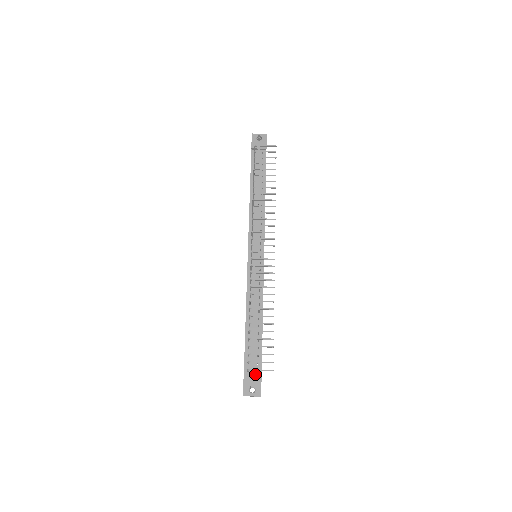
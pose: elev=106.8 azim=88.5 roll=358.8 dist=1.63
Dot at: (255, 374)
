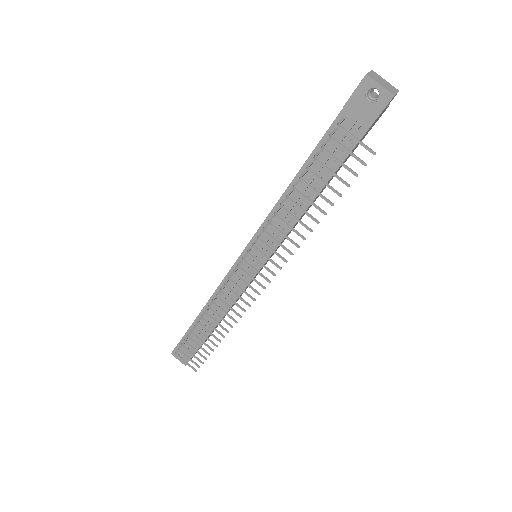
Dot at: (190, 349)
